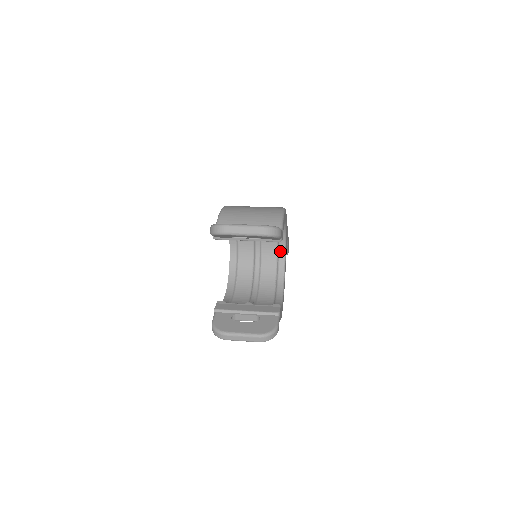
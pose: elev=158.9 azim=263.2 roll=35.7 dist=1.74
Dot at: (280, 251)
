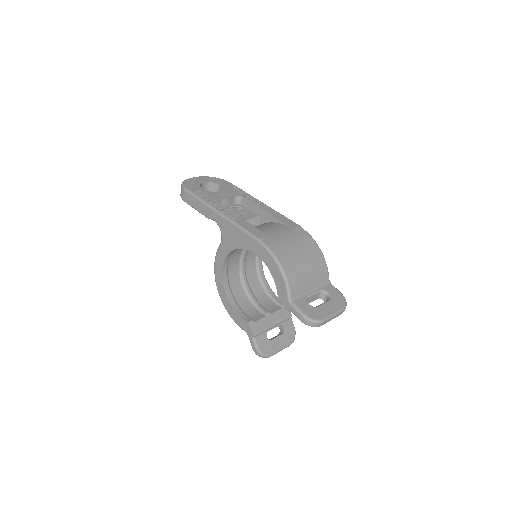
Dot at: occluded
